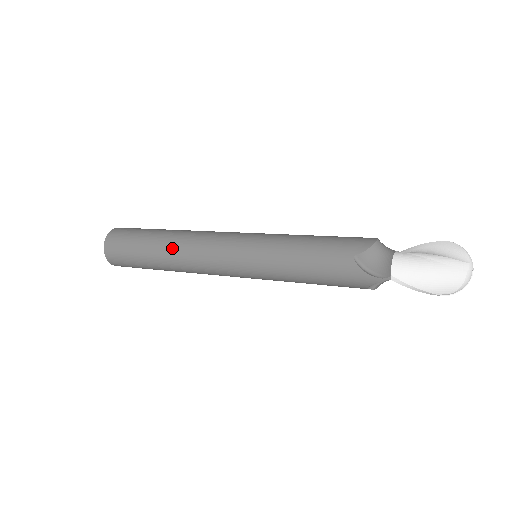
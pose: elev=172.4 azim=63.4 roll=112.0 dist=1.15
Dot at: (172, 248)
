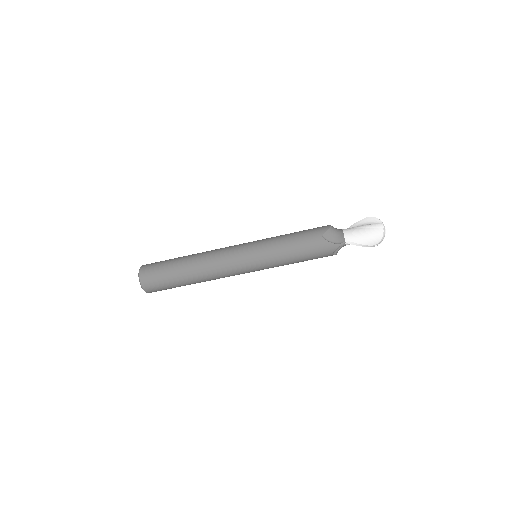
Dot at: (198, 264)
